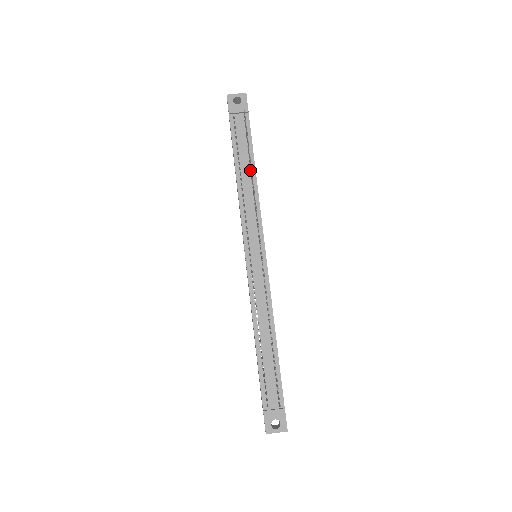
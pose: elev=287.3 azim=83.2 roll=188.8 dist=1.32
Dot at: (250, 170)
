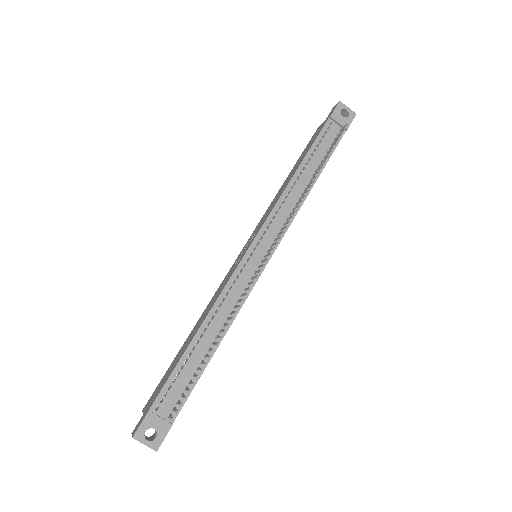
Dot at: (312, 177)
